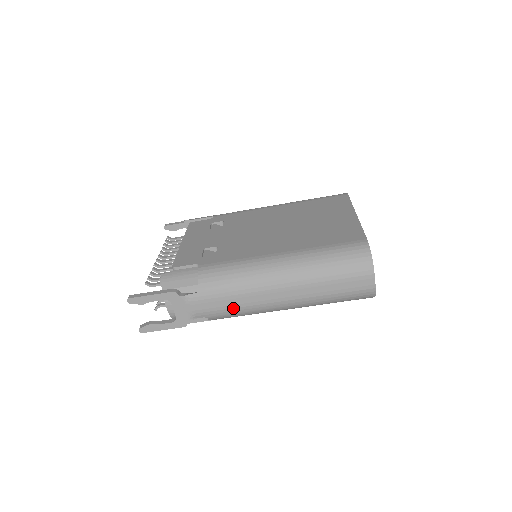
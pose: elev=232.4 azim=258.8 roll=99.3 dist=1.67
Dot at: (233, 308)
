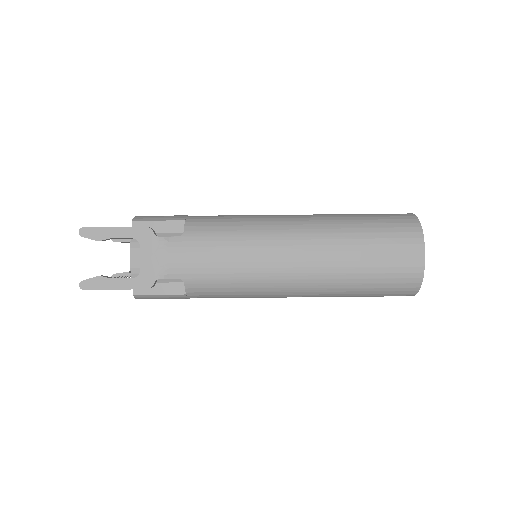
Dot at: (225, 268)
